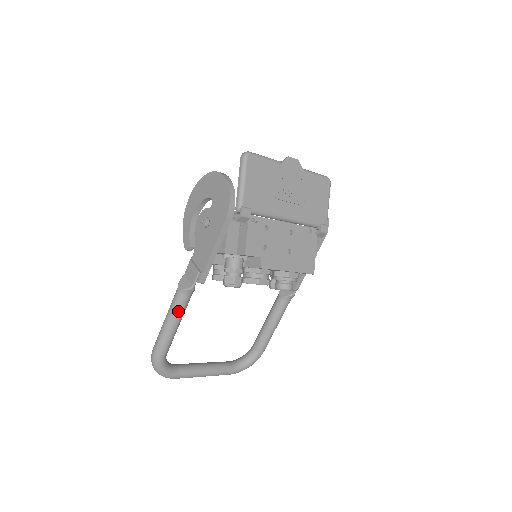
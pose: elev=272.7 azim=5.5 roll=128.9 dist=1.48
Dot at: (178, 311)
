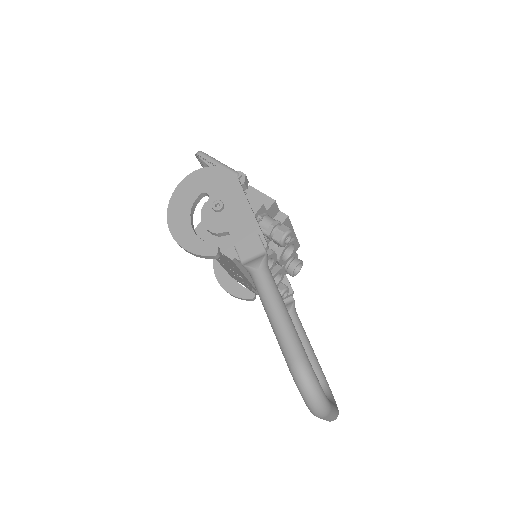
Dot at: (276, 288)
